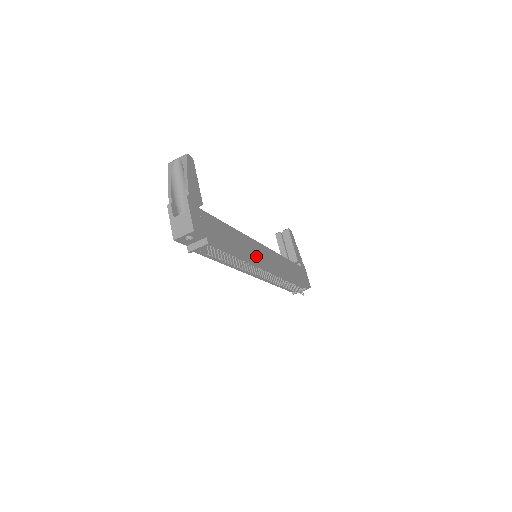
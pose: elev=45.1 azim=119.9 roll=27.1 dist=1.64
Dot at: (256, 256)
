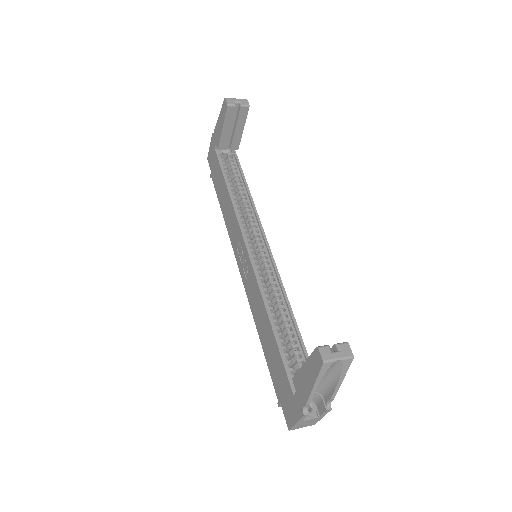
Dot at: occluded
